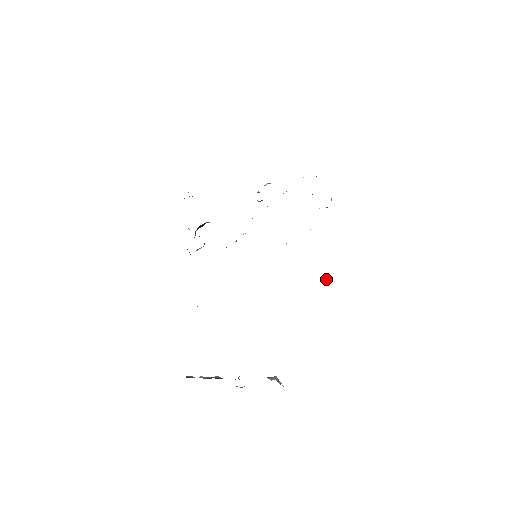
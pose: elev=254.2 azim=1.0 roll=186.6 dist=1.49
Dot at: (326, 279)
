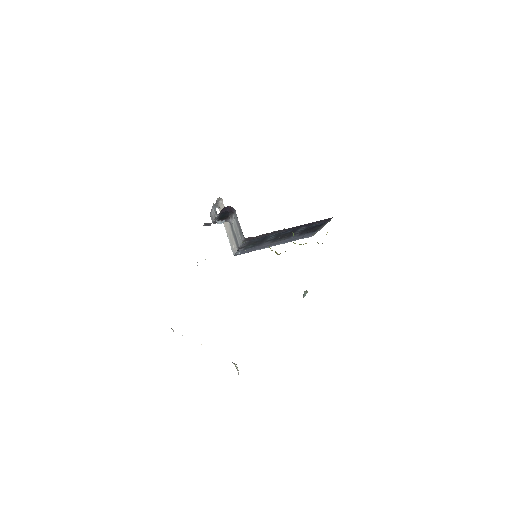
Dot at: occluded
